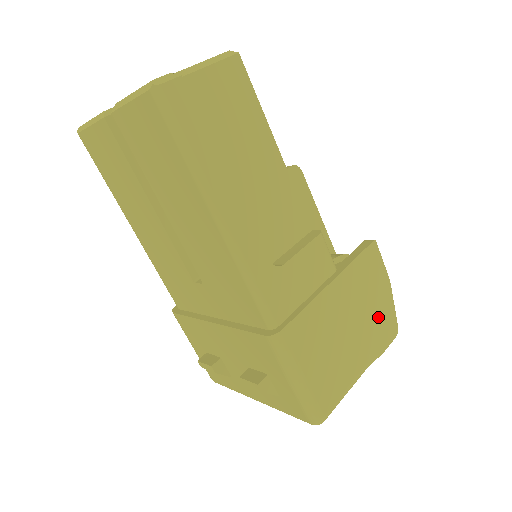
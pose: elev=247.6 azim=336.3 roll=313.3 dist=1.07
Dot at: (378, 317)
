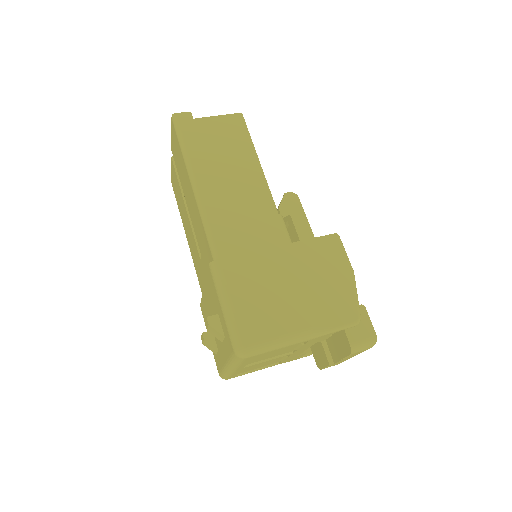
Dot at: (331, 295)
